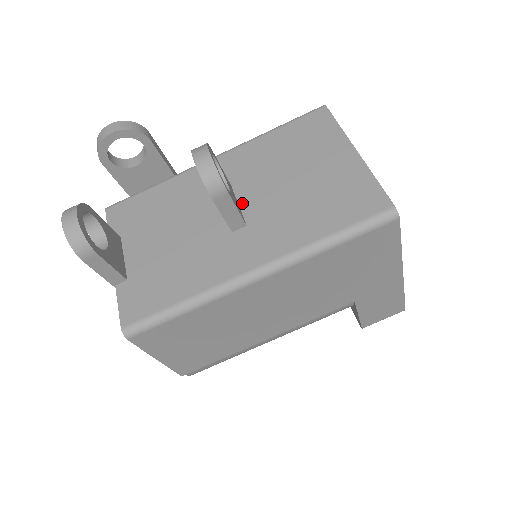
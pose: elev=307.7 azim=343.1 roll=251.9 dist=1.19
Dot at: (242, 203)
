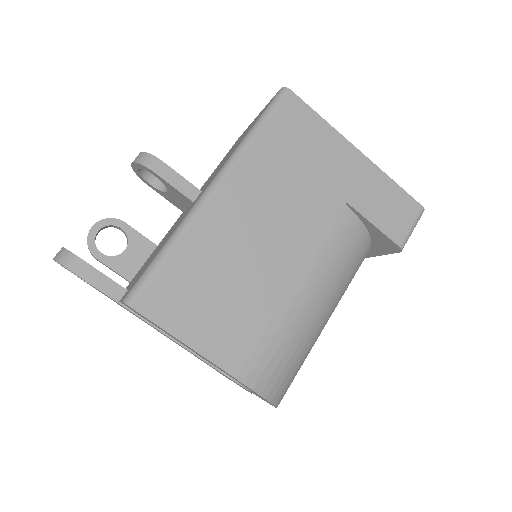
Dot at: occluded
